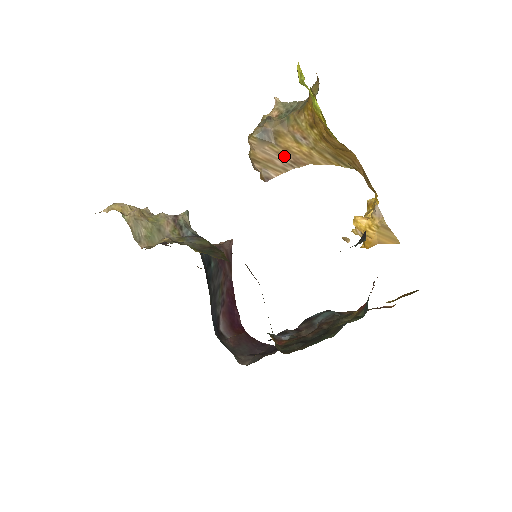
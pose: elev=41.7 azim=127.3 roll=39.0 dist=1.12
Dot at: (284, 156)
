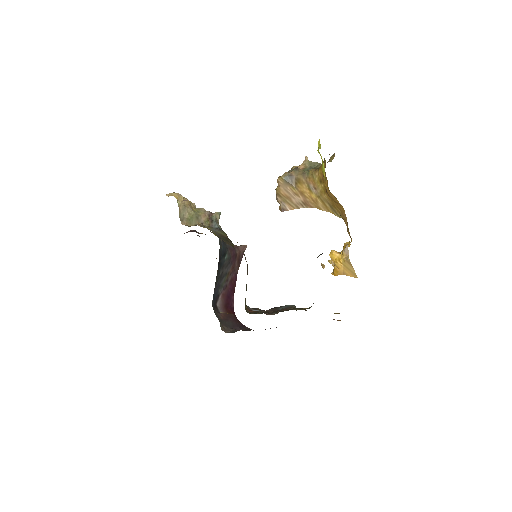
Dot at: (299, 197)
